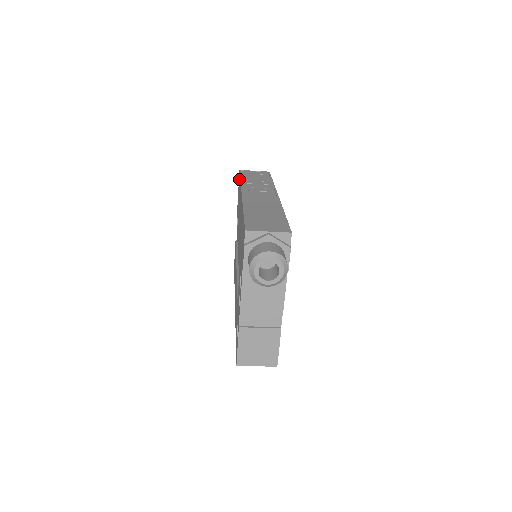
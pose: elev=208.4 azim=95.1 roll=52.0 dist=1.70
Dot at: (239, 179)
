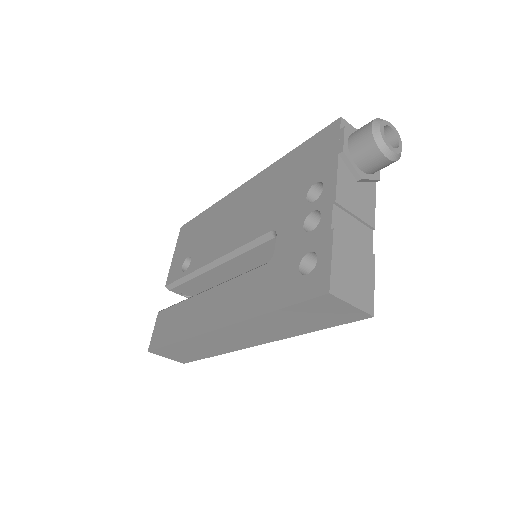
Dot at: (189, 225)
